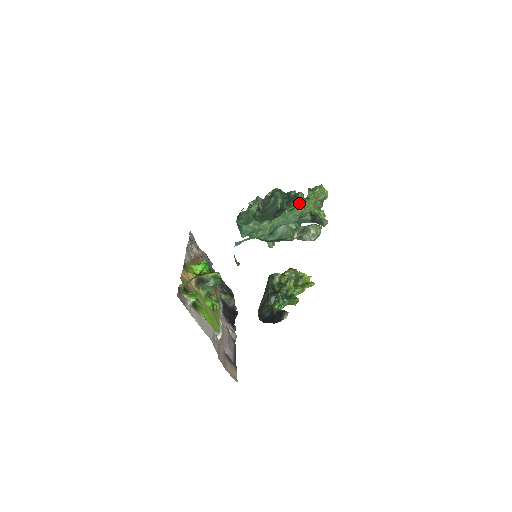
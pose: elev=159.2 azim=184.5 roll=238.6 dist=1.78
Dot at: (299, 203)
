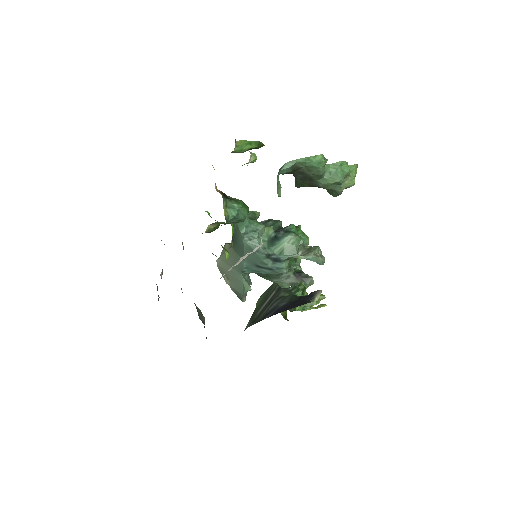
Dot at: occluded
